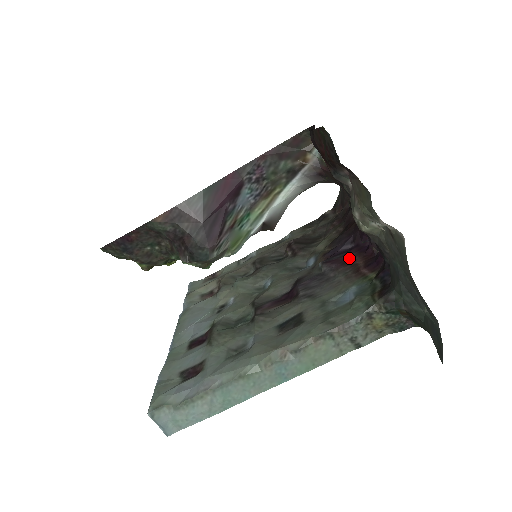
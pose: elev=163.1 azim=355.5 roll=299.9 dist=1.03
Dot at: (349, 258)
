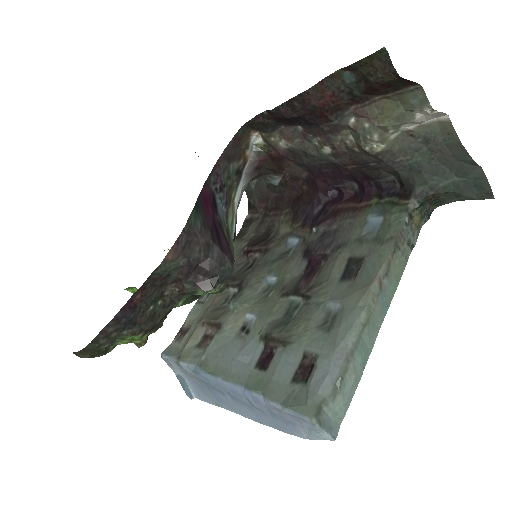
Dot at: (334, 210)
